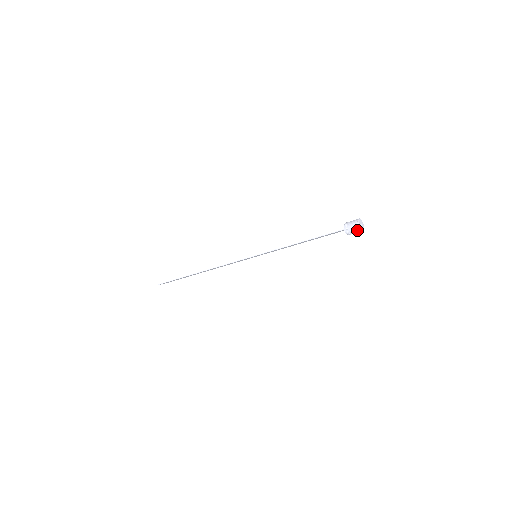
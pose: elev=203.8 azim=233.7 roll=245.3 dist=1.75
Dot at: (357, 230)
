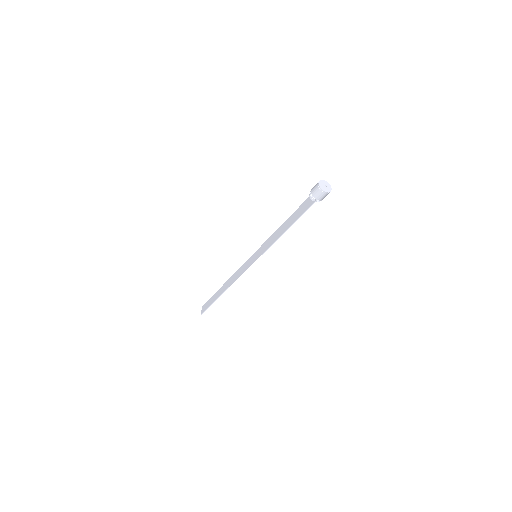
Dot at: occluded
